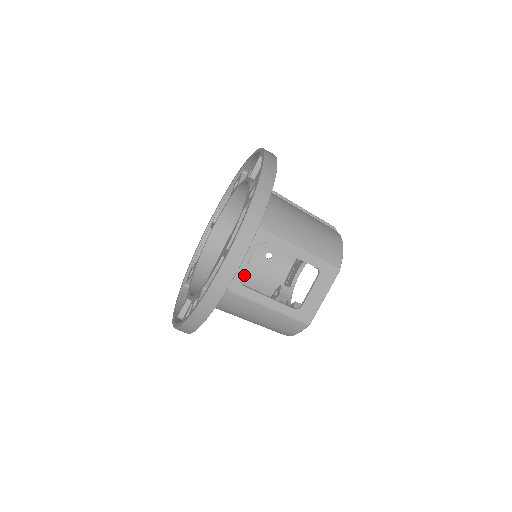
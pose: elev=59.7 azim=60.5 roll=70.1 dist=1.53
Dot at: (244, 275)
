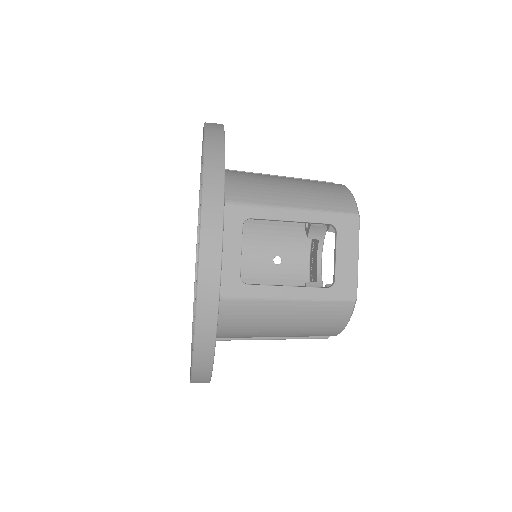
Dot at: occluded
